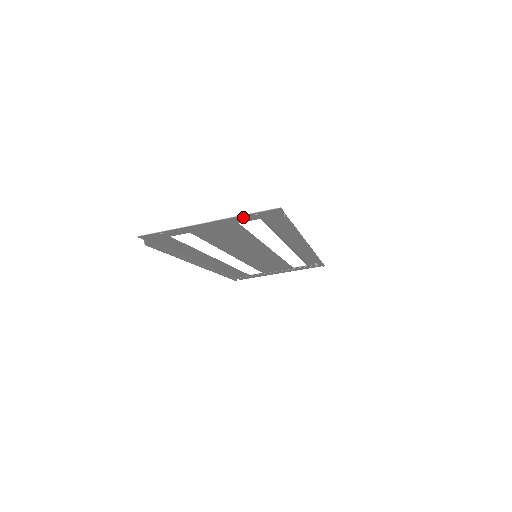
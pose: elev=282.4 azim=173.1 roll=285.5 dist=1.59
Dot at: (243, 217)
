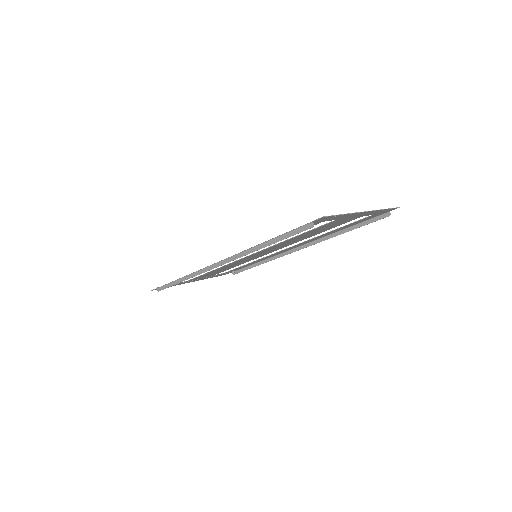
Dot at: (378, 211)
